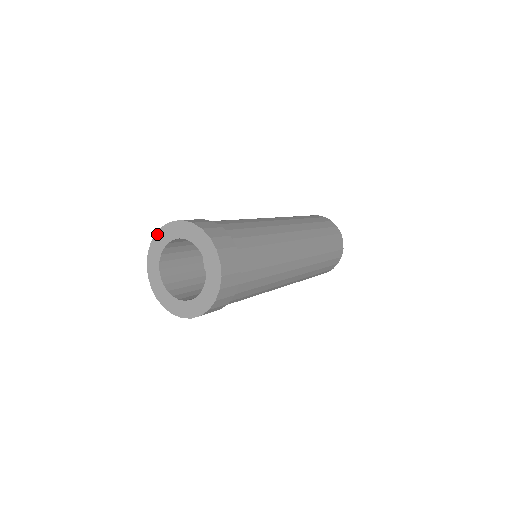
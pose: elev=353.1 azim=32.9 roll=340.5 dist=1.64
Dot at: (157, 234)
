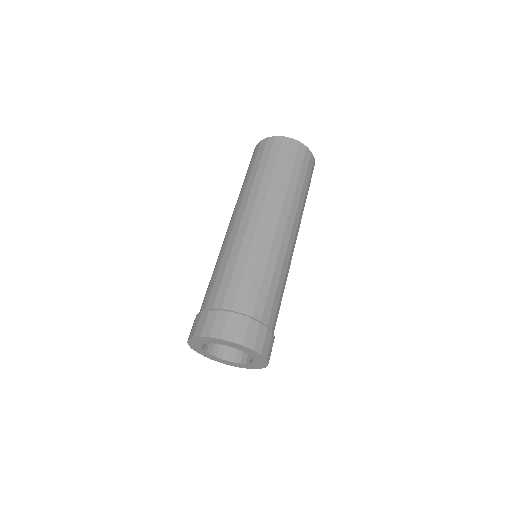
Dot at: (190, 340)
